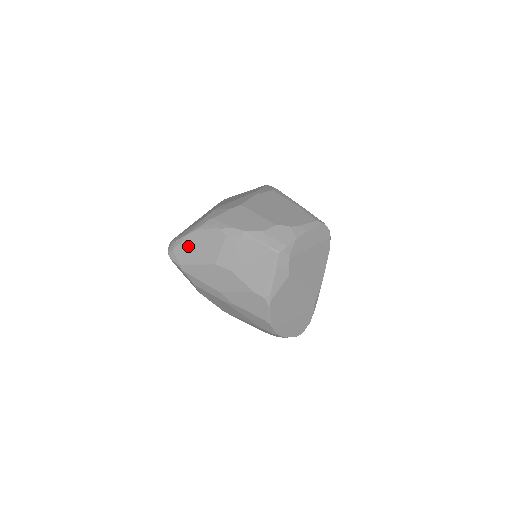
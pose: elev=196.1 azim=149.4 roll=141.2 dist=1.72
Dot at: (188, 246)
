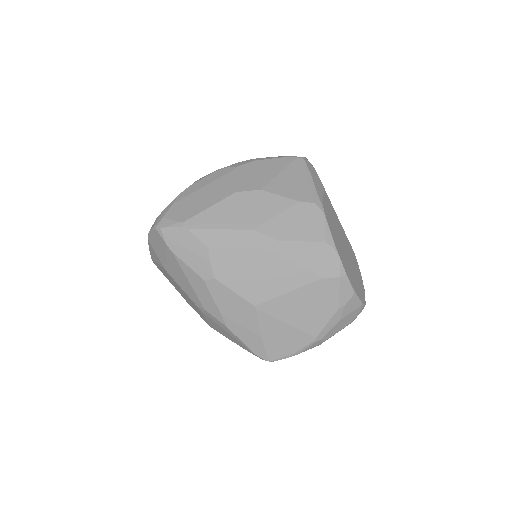
Dot at: (186, 201)
